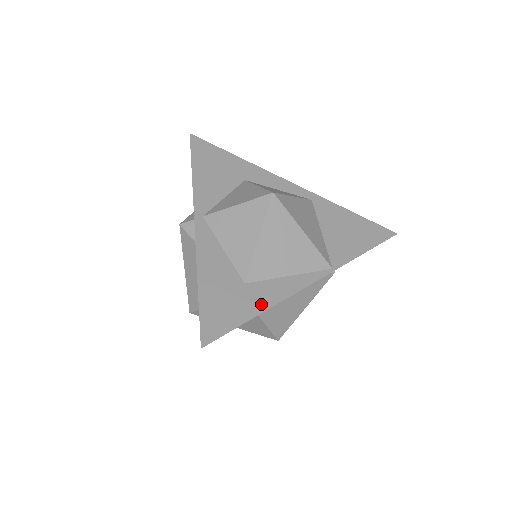
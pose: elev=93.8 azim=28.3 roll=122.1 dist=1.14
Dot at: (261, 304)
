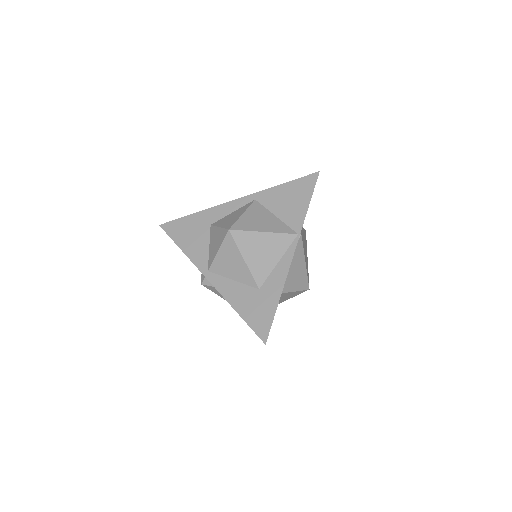
Dot at: (276, 293)
